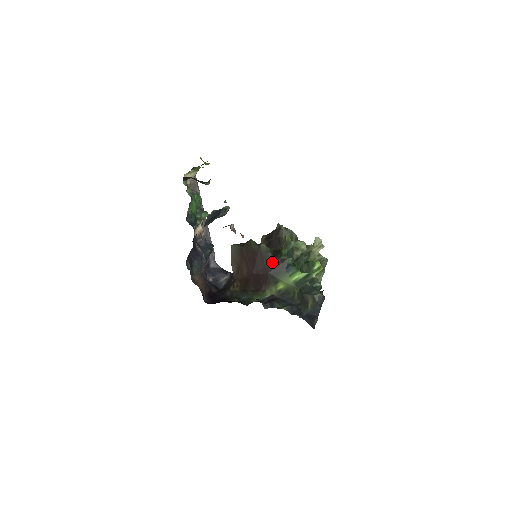
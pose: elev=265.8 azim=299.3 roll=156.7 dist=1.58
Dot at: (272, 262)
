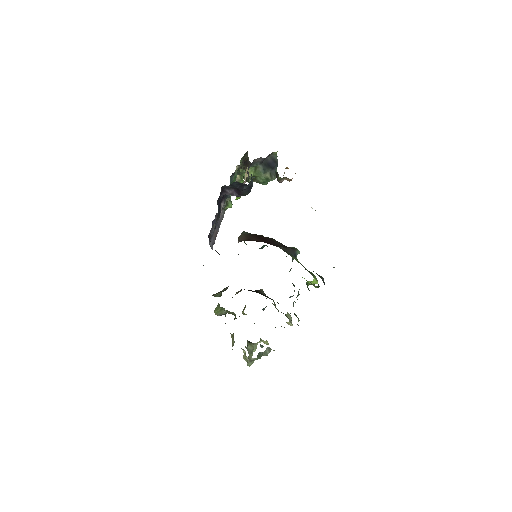
Dot at: (282, 246)
